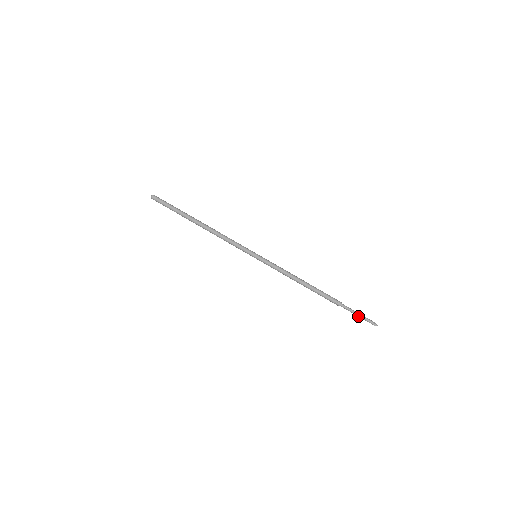
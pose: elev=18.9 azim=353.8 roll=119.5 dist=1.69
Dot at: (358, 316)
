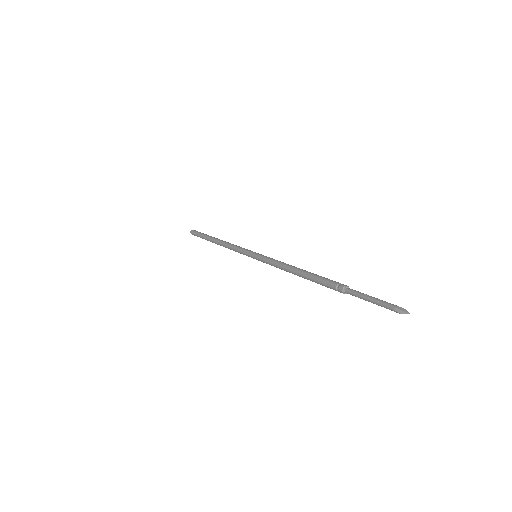
Dot at: occluded
